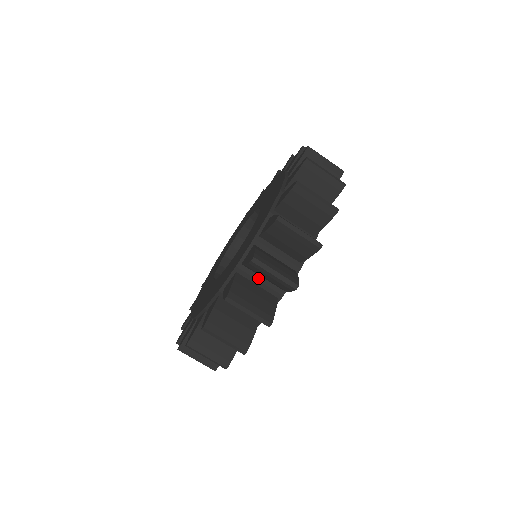
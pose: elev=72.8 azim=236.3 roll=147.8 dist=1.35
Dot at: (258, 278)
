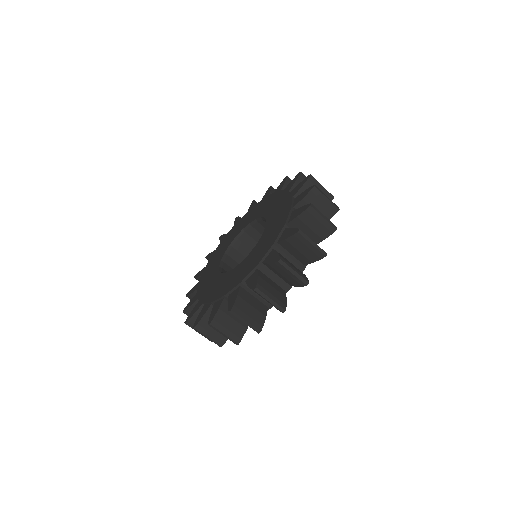
Dot at: occluded
